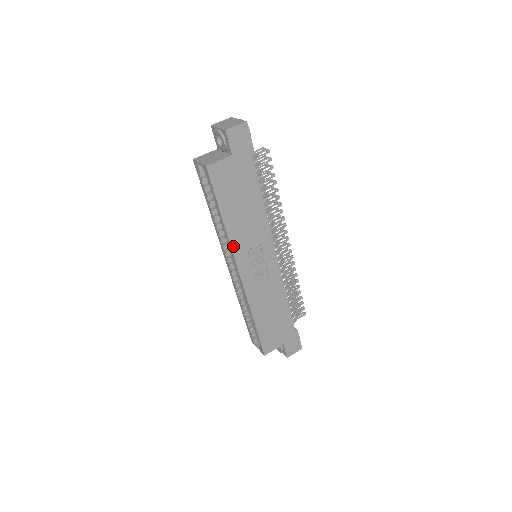
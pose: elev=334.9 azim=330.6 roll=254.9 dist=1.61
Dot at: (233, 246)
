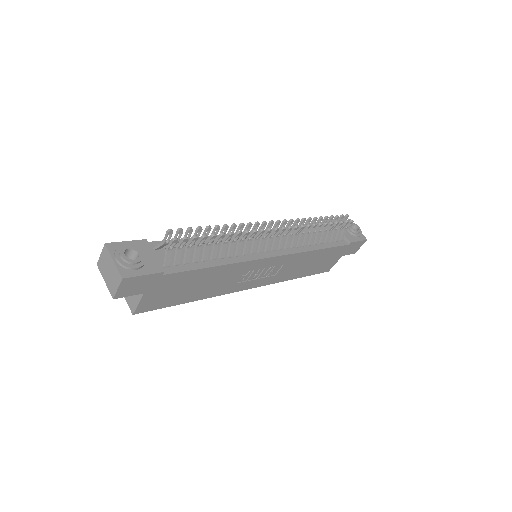
Dot at: (223, 293)
